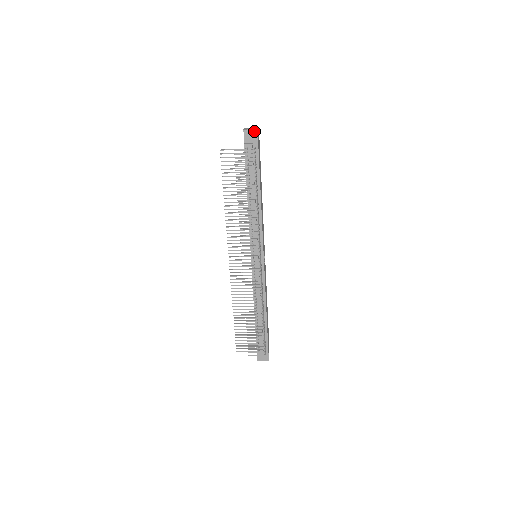
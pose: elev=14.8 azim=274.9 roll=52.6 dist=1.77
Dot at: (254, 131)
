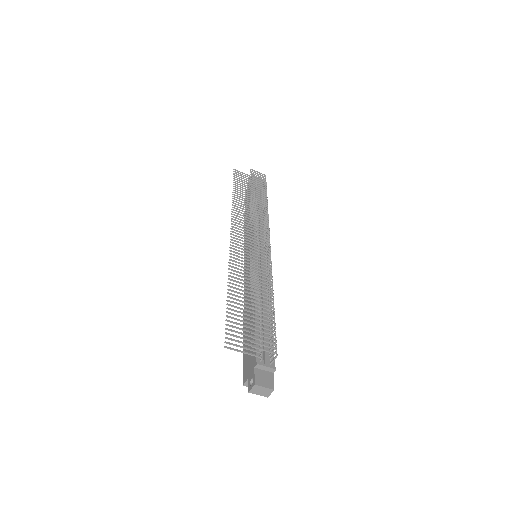
Dot at: (260, 179)
